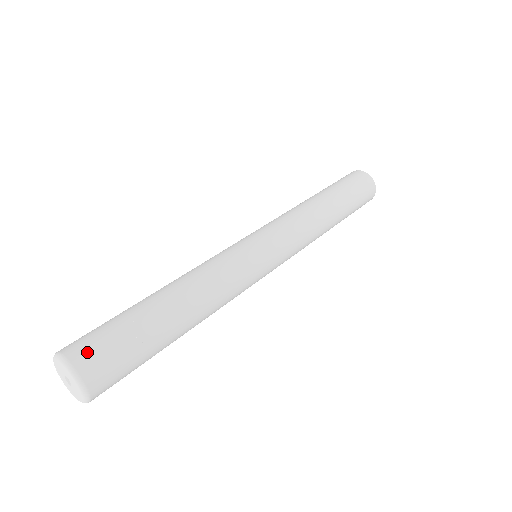
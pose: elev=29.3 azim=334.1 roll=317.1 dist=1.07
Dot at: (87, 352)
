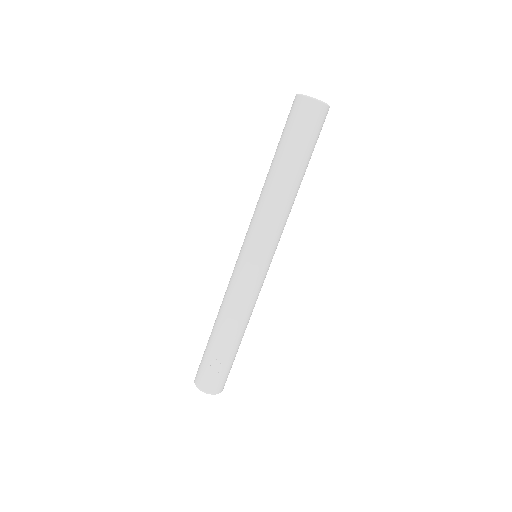
Dot at: (203, 382)
